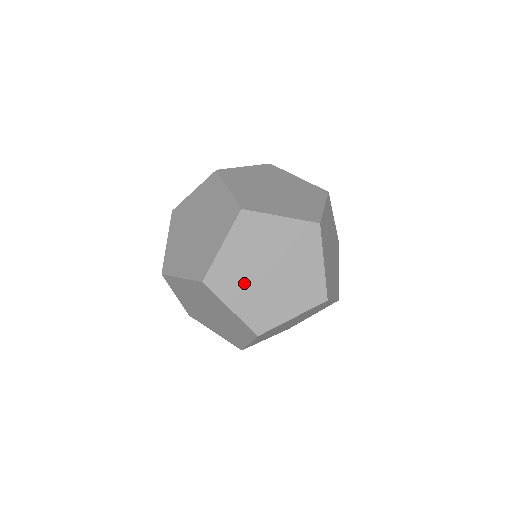
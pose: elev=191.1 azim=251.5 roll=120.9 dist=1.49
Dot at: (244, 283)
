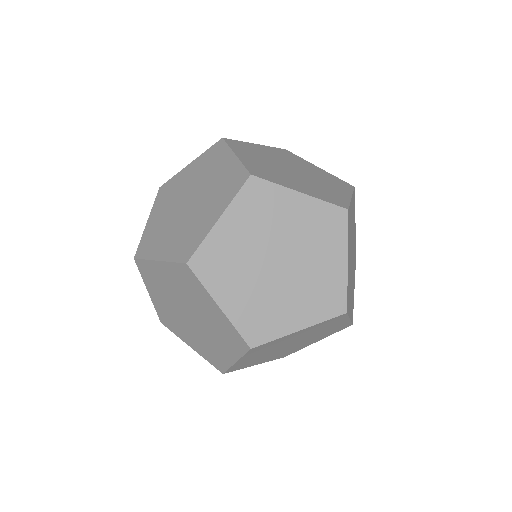
Dot at: (265, 357)
